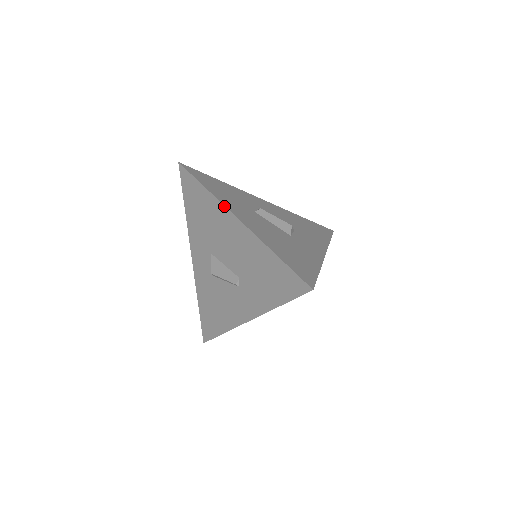
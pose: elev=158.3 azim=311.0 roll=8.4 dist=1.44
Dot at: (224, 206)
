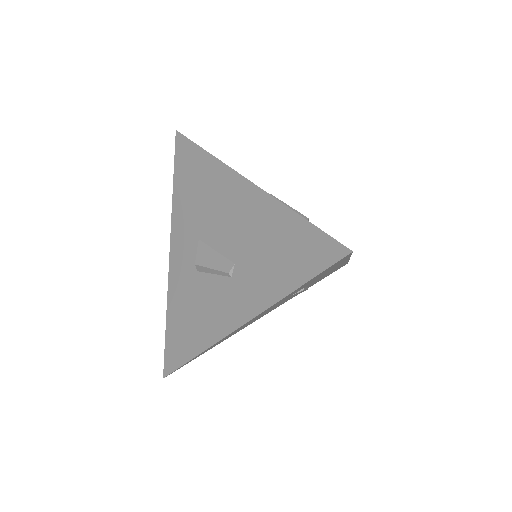
Dot at: (229, 167)
